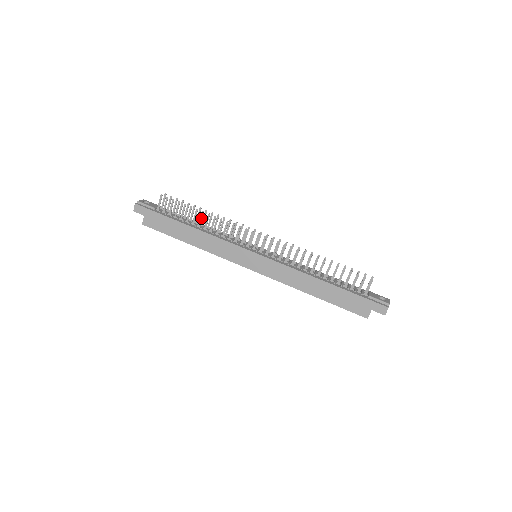
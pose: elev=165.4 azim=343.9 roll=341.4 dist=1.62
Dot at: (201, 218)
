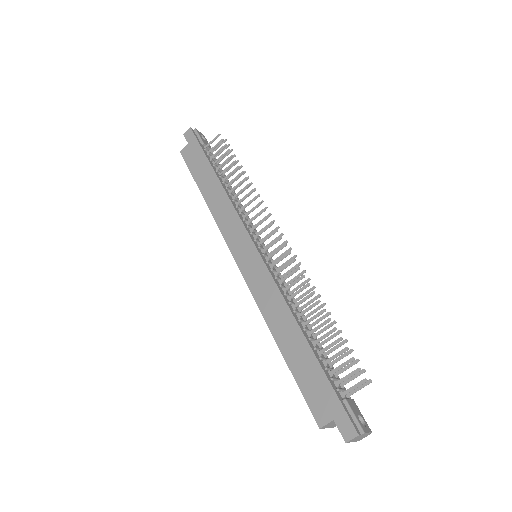
Dot at: (235, 178)
